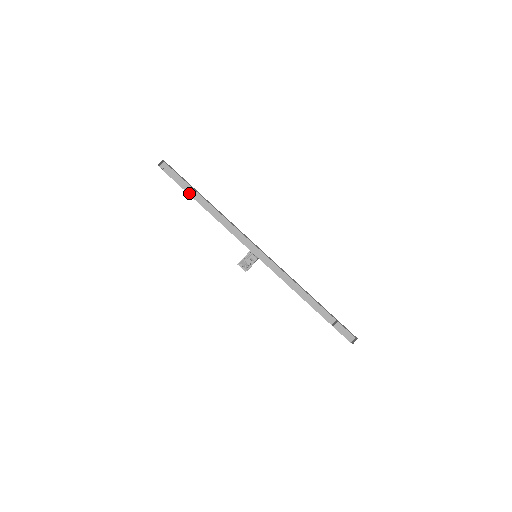
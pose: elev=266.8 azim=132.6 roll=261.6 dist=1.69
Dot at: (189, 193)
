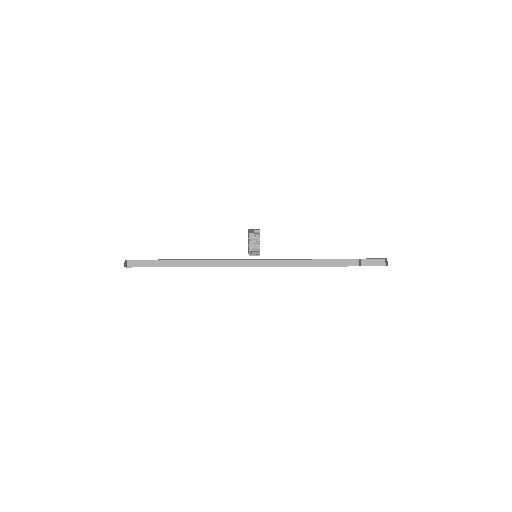
Dot at: (165, 260)
